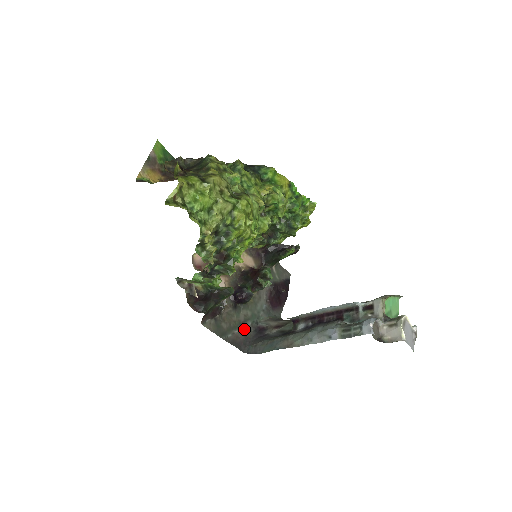
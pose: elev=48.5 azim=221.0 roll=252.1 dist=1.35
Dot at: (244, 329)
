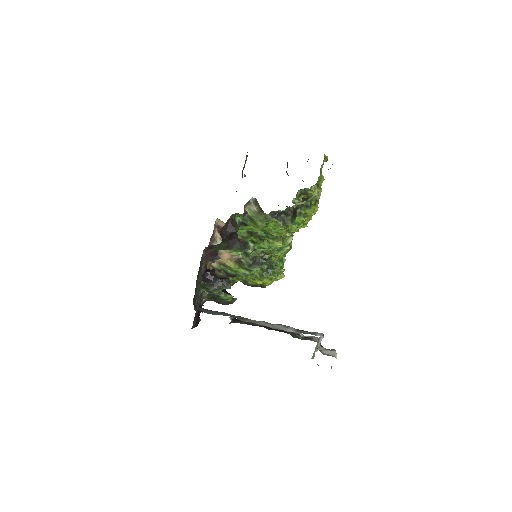
Dot at: occluded
